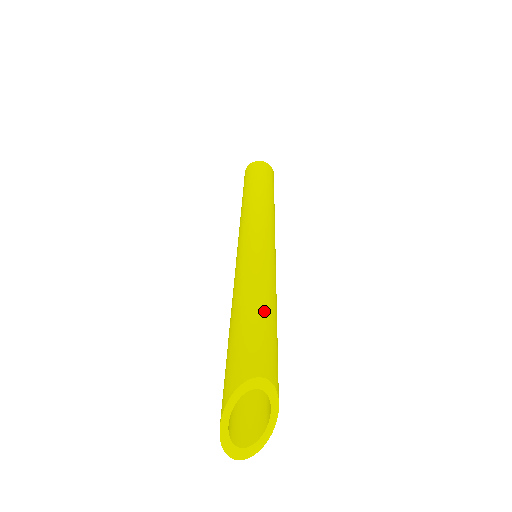
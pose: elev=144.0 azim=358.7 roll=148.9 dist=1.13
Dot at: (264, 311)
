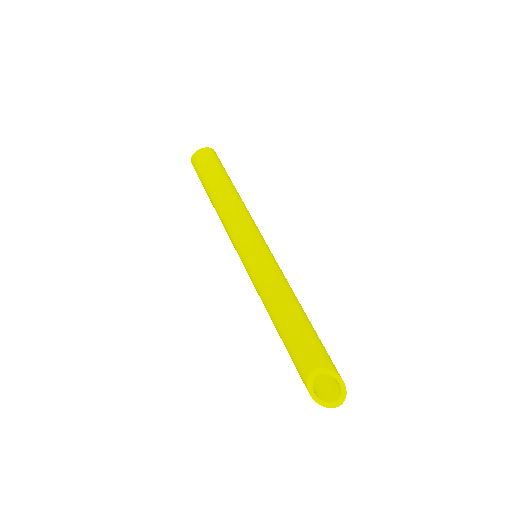
Dot at: (285, 319)
